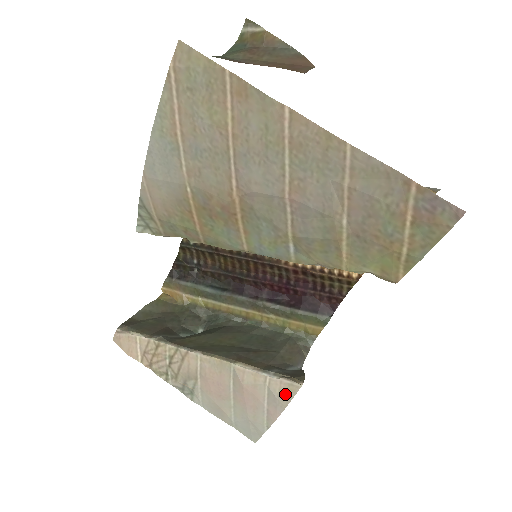
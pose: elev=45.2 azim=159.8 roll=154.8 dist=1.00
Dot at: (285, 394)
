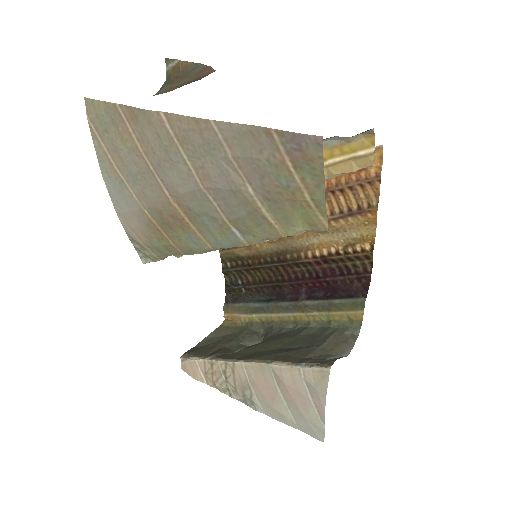
Dot at: (320, 382)
